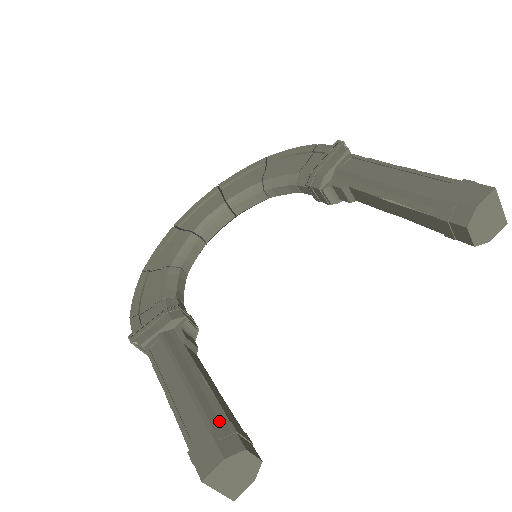
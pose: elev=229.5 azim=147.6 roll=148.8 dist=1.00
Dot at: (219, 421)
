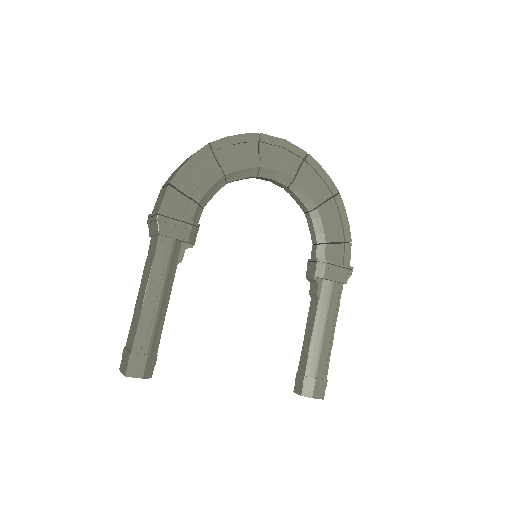
Dot at: (154, 350)
